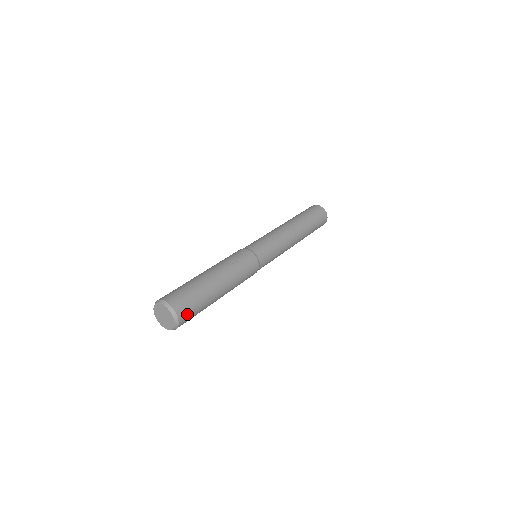
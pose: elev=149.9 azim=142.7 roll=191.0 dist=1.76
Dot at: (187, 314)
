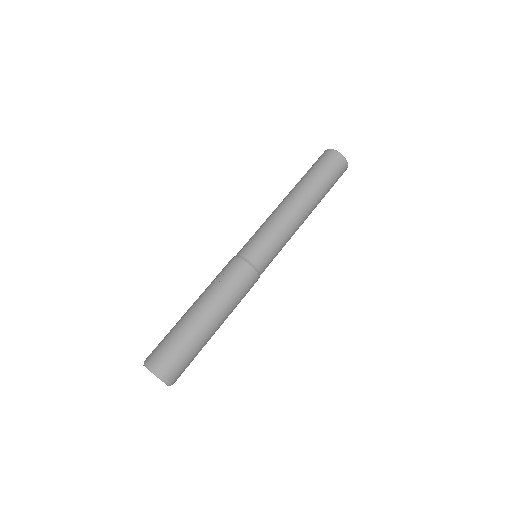
Dot at: (174, 367)
